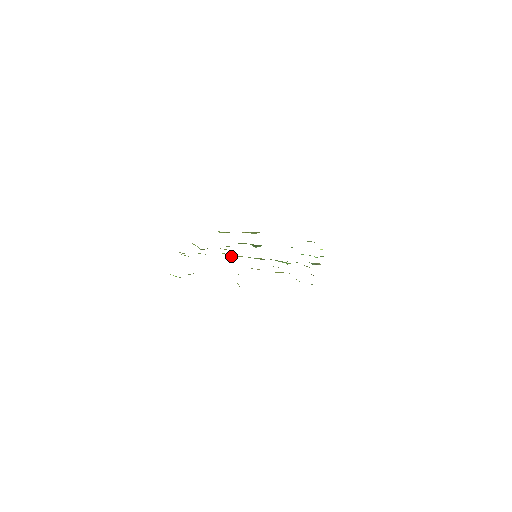
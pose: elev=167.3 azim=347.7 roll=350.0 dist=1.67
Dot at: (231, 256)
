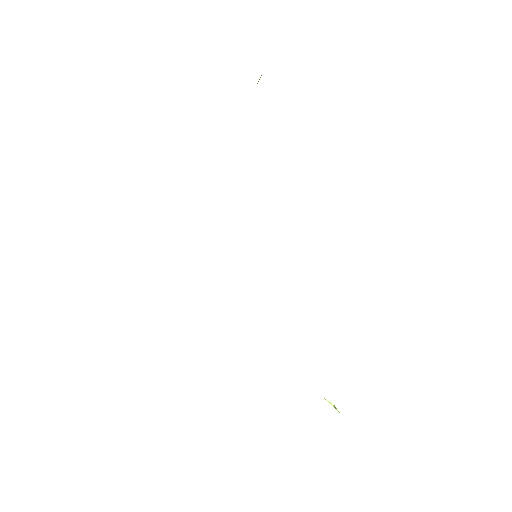
Dot at: occluded
